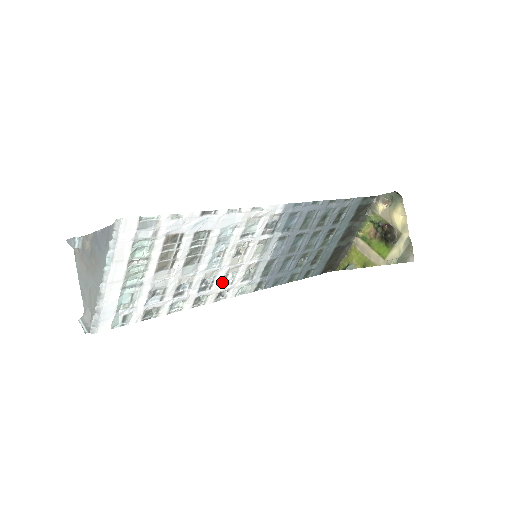
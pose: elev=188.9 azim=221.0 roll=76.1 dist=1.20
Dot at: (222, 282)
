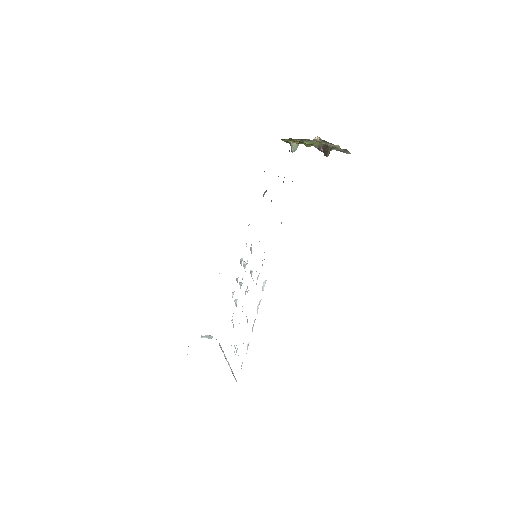
Dot at: occluded
